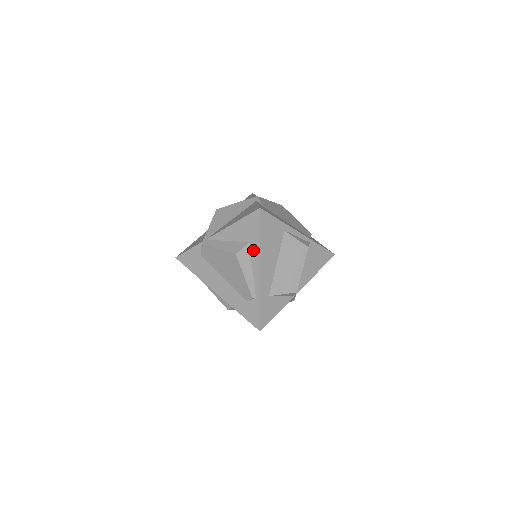
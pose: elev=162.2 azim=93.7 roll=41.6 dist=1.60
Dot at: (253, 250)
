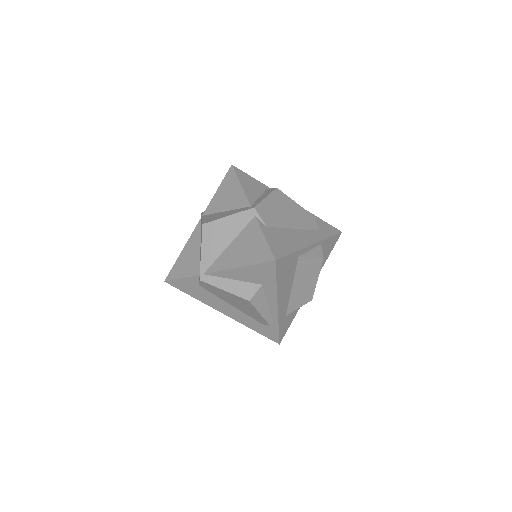
Dot at: (268, 291)
